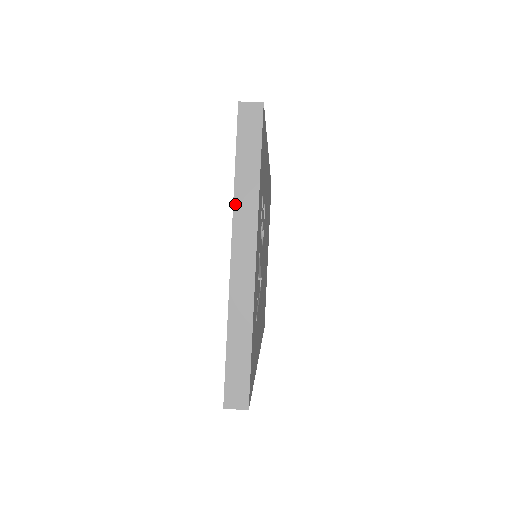
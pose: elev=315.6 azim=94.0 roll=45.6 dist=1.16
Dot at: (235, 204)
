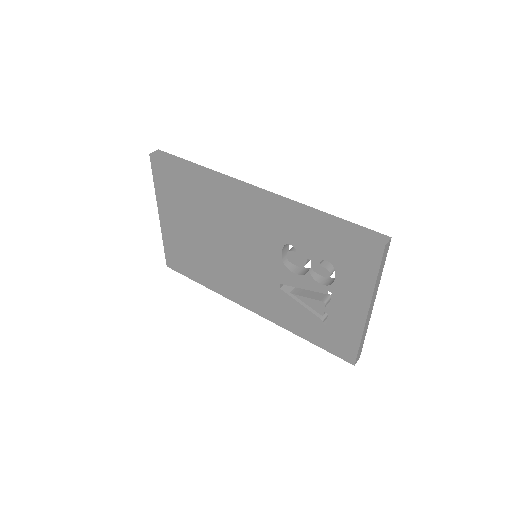
Dot at: (374, 292)
